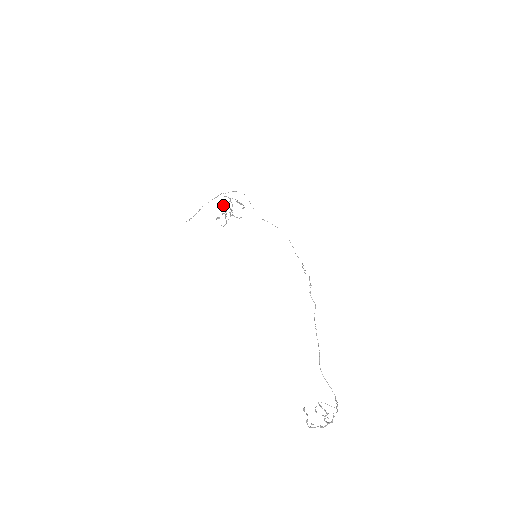
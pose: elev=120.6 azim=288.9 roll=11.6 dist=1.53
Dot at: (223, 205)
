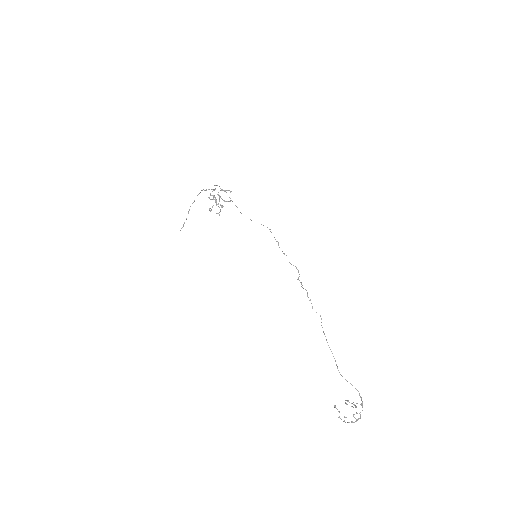
Dot at: (210, 195)
